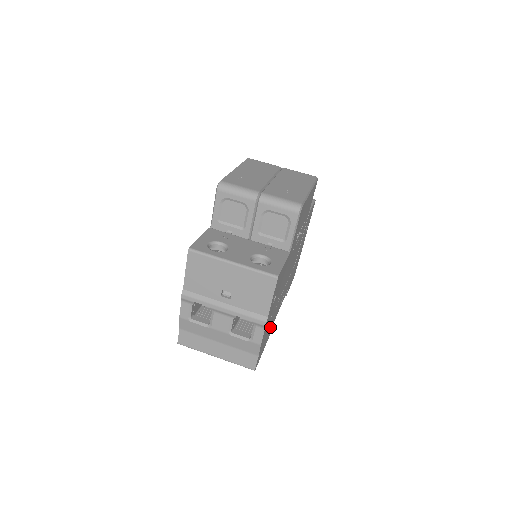
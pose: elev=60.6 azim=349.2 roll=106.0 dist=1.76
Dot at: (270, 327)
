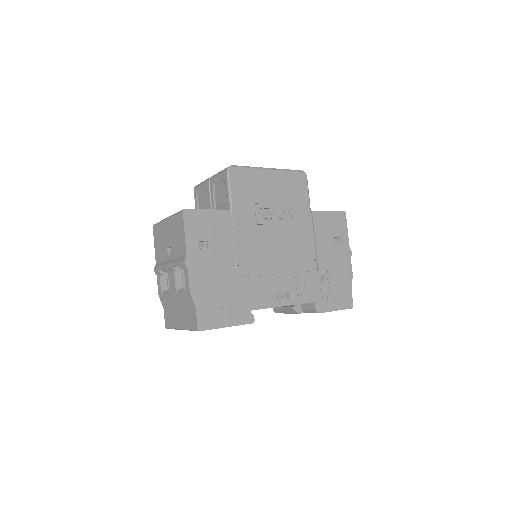
Dot at: (237, 301)
